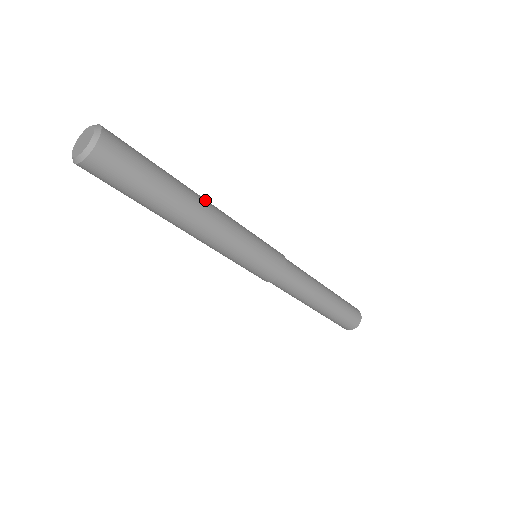
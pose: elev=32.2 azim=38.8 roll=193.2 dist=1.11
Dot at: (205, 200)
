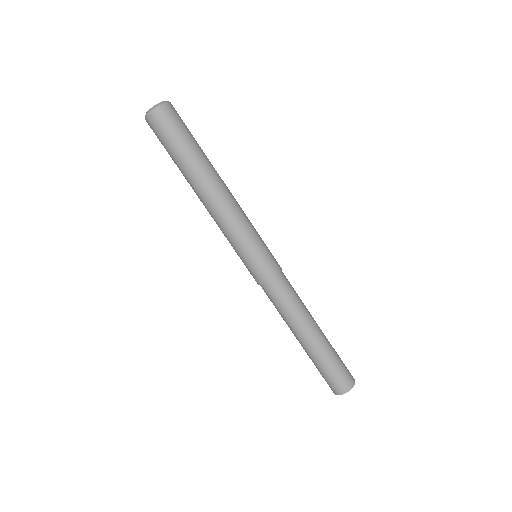
Dot at: (224, 183)
